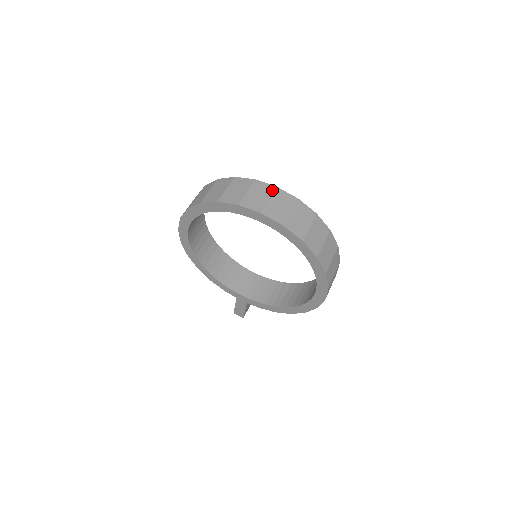
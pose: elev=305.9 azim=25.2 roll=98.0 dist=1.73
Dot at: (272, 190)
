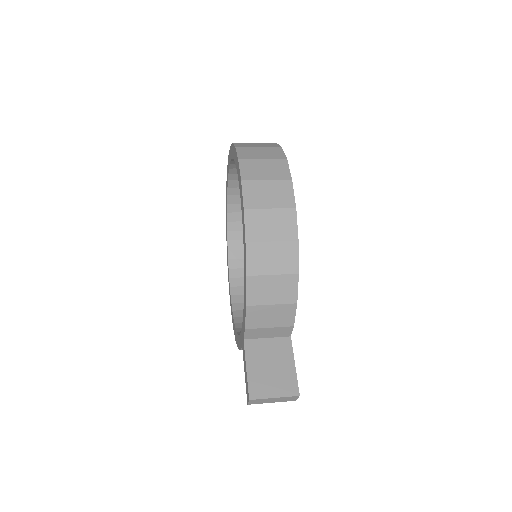
Dot at: occluded
